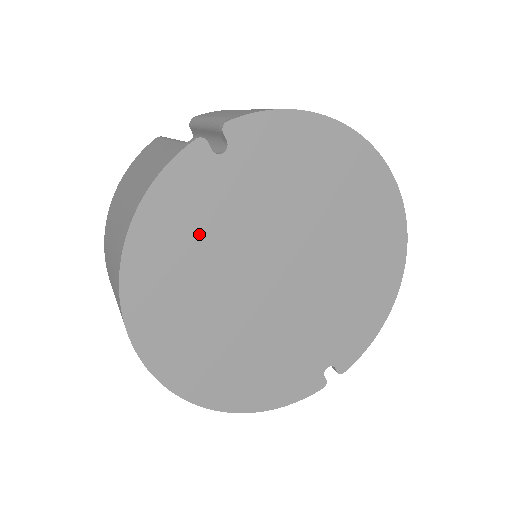
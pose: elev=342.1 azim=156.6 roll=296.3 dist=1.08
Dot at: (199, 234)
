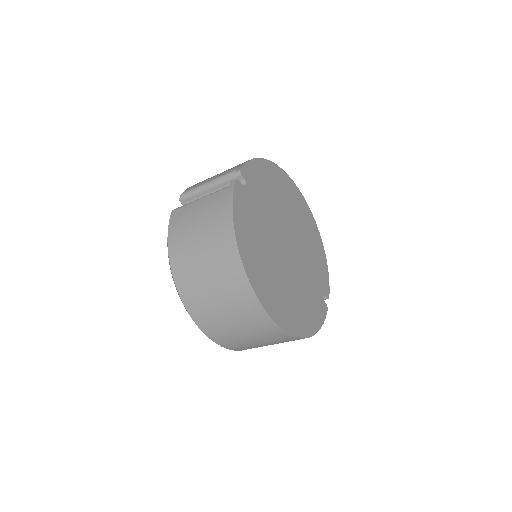
Dot at: (256, 231)
